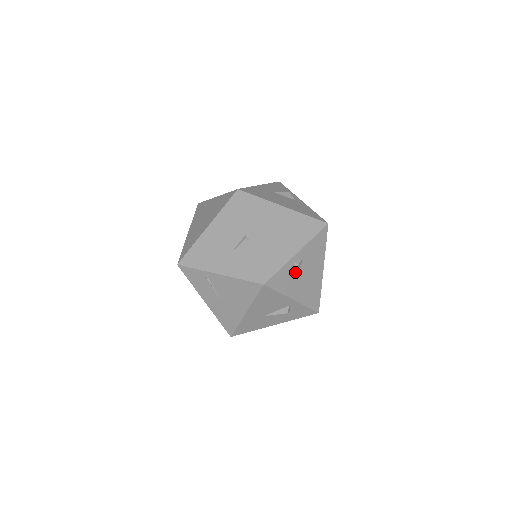
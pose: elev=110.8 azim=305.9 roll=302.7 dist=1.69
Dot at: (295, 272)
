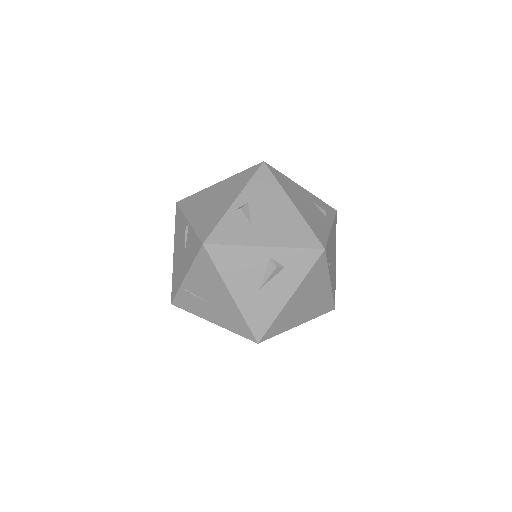
Dot at: (245, 219)
